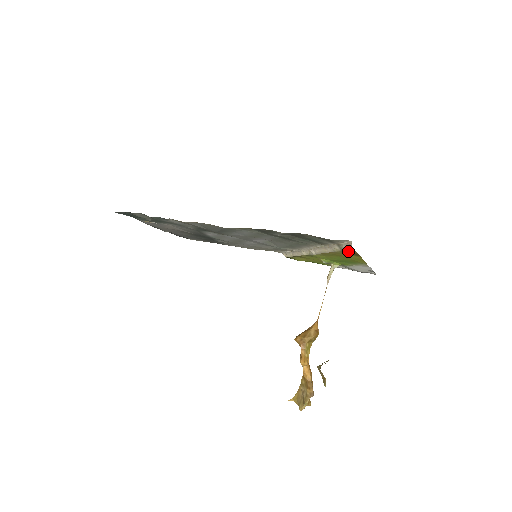
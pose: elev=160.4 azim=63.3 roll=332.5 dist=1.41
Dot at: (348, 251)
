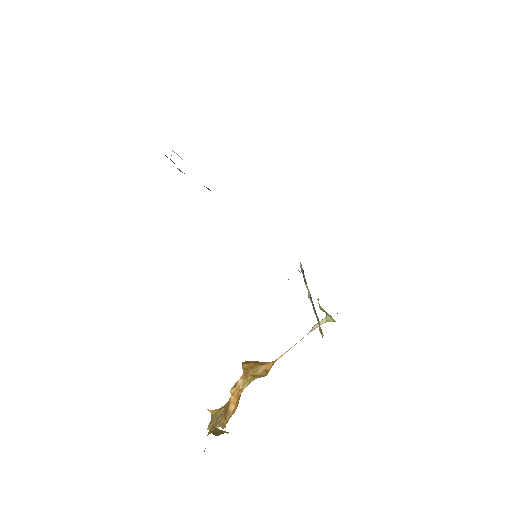
Dot at: occluded
